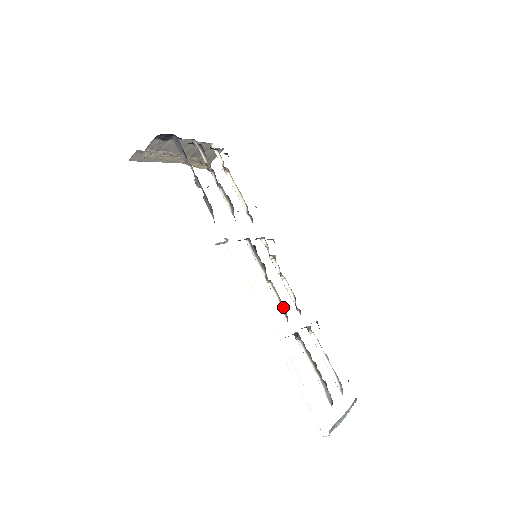
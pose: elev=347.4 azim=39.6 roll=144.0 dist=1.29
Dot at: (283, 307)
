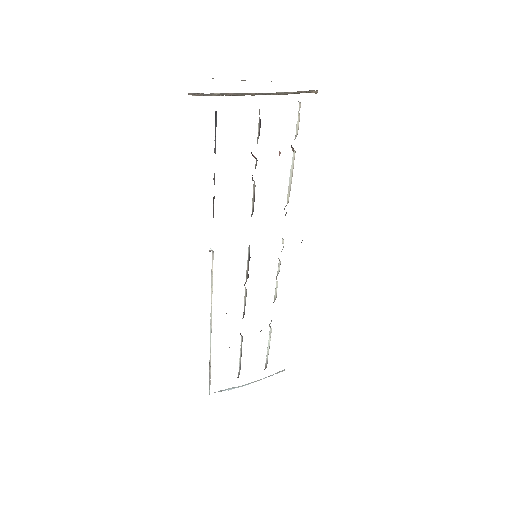
Dot at: occluded
